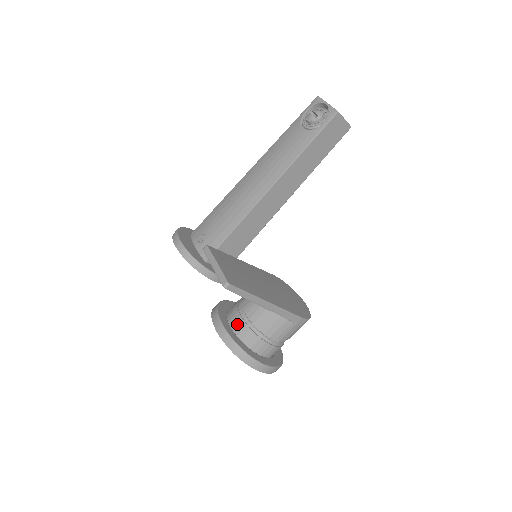
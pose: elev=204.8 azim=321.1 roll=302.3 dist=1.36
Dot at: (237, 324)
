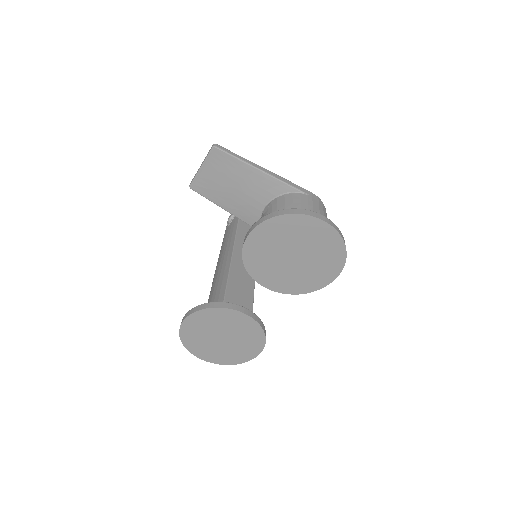
Dot at: occluded
